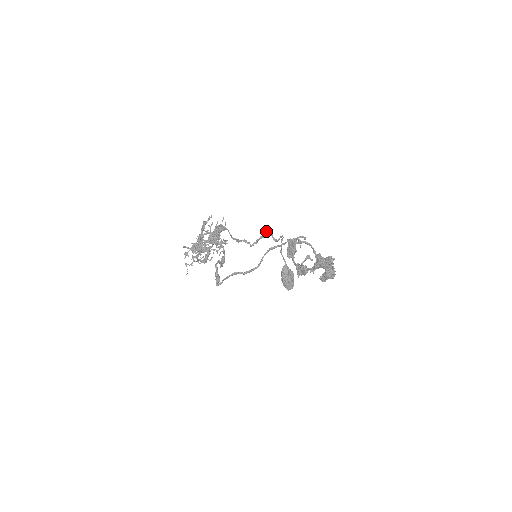
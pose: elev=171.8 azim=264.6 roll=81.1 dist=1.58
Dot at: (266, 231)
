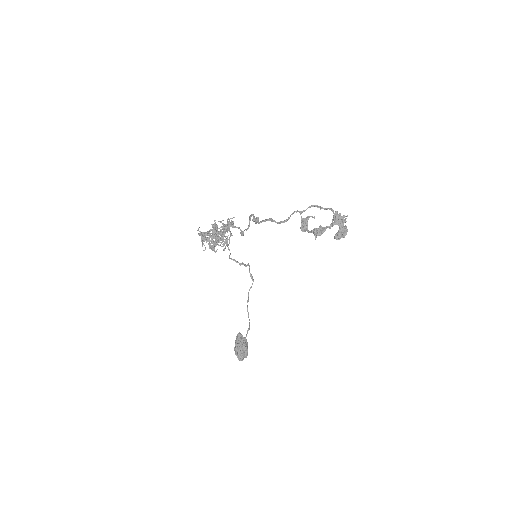
Dot at: occluded
